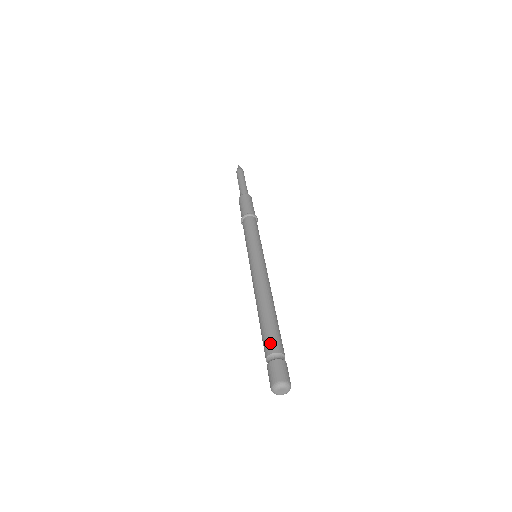
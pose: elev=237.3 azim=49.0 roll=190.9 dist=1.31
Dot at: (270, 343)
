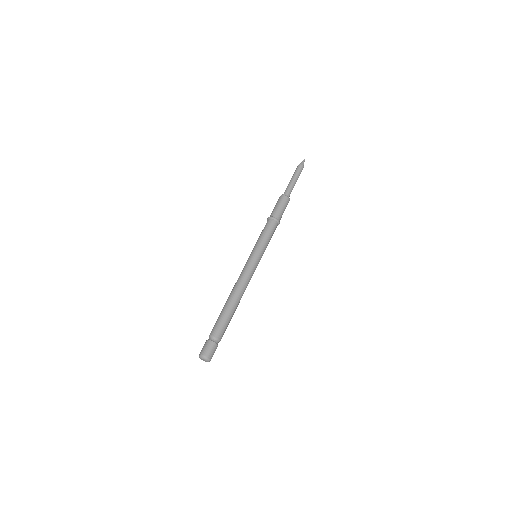
Dot at: (216, 328)
